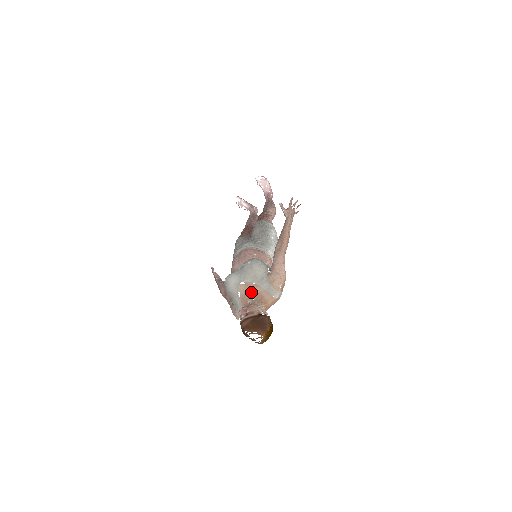
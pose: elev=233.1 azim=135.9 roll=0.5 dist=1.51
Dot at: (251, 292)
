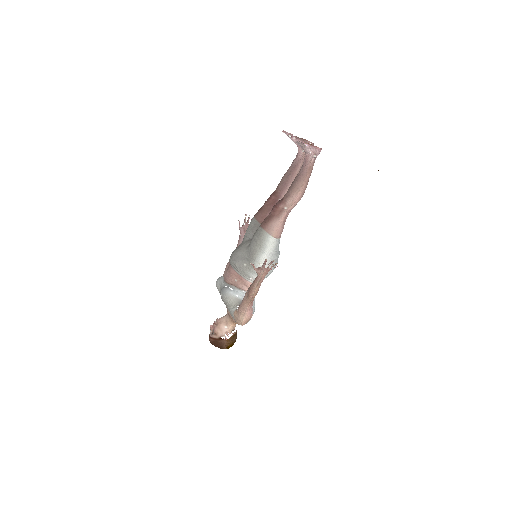
Dot at: (227, 309)
